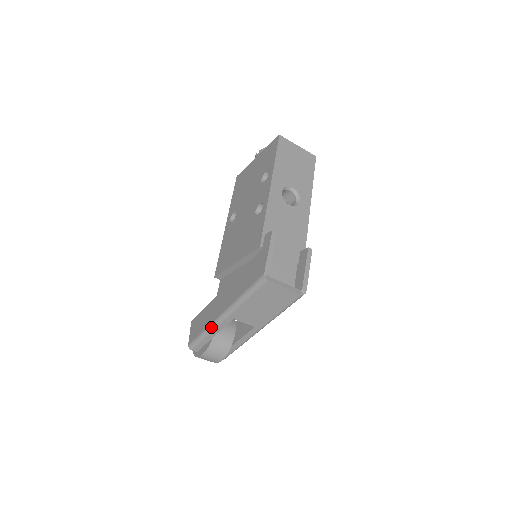
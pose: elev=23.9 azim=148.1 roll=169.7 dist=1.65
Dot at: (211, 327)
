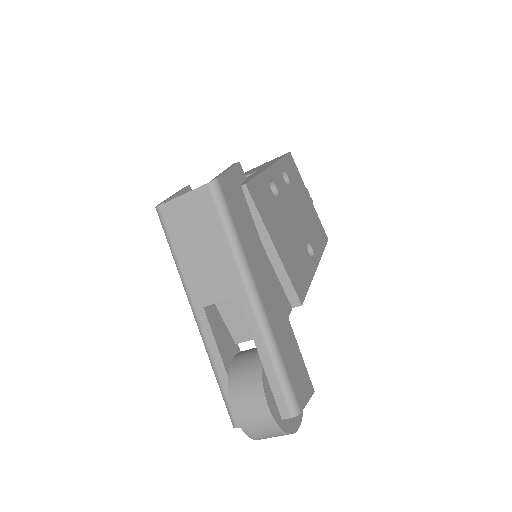
Dot at: (207, 353)
